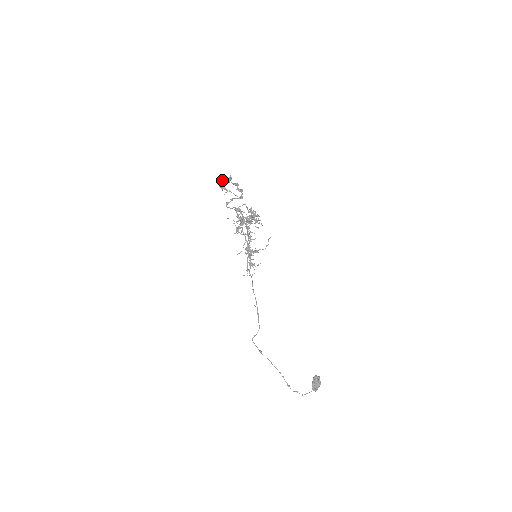
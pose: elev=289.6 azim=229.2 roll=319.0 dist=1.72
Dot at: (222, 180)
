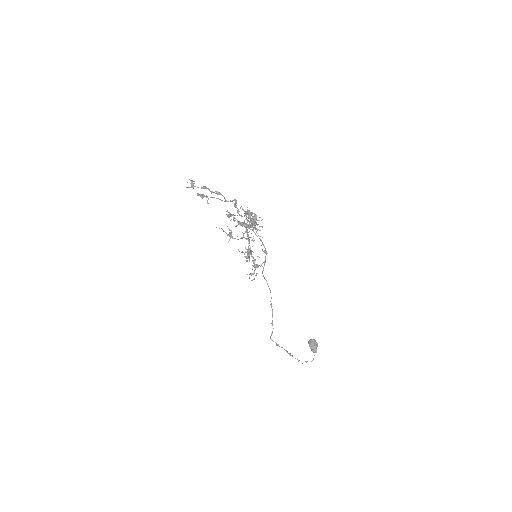
Dot at: (186, 187)
